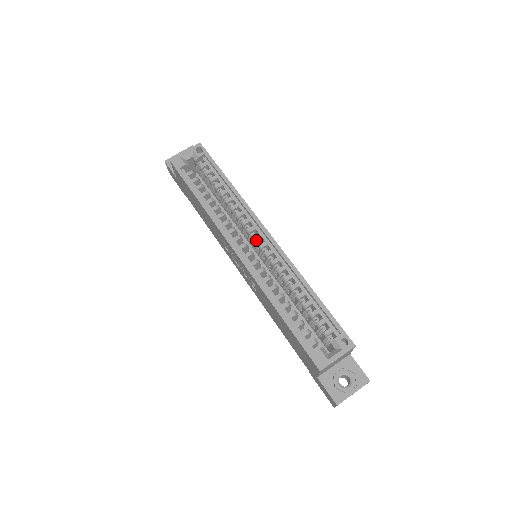
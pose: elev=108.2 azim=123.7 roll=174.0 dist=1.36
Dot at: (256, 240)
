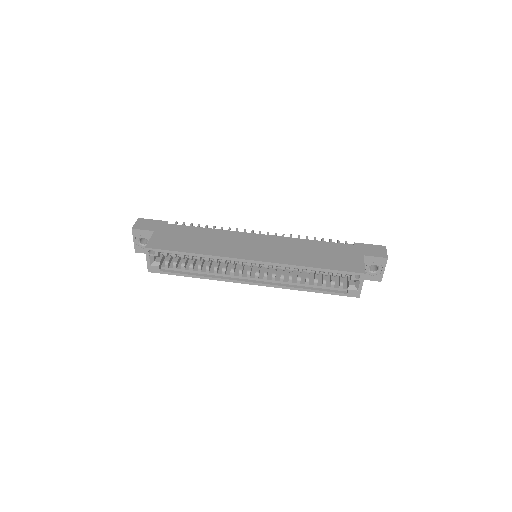
Dot at: (250, 266)
